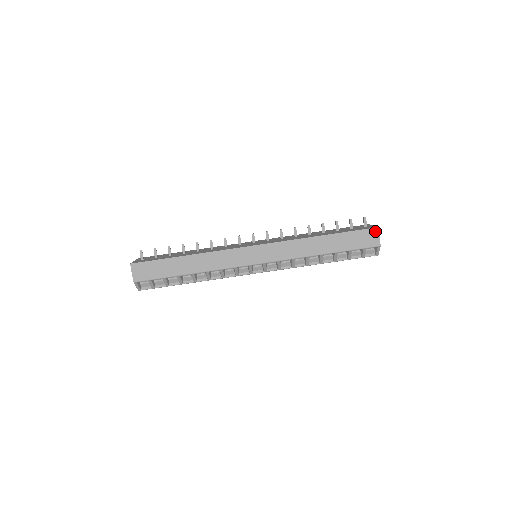
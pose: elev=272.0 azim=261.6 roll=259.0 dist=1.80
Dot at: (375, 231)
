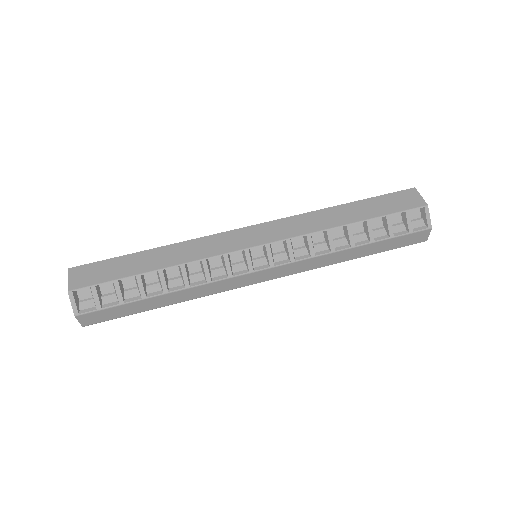
Dot at: (412, 192)
